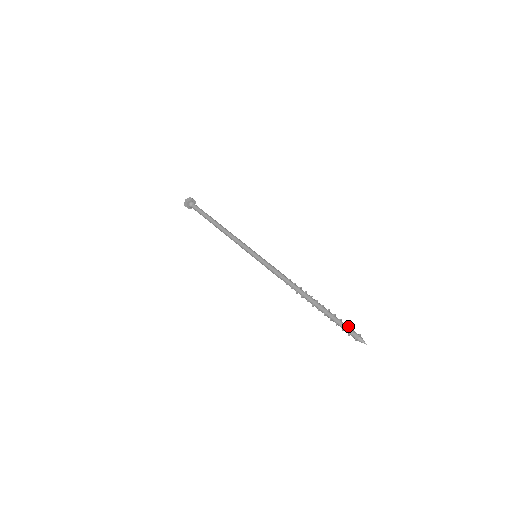
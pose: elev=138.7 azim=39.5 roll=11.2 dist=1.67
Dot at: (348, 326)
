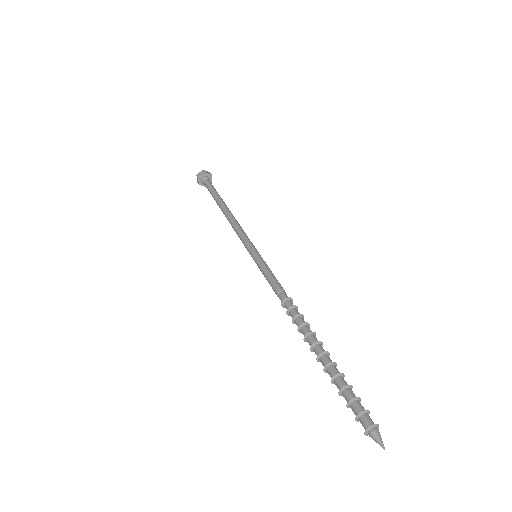
Dot at: (358, 402)
